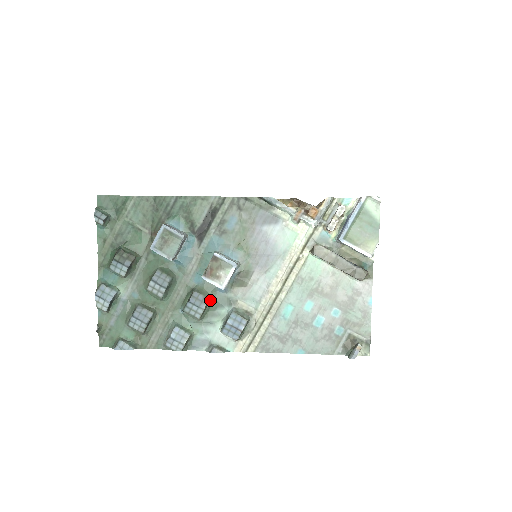
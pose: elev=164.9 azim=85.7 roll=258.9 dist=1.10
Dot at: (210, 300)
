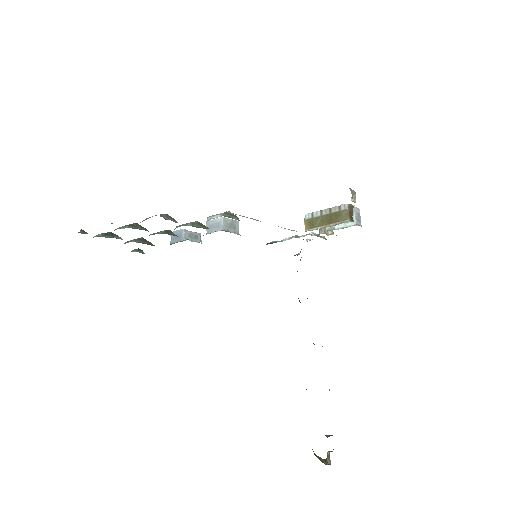
Dot at: (206, 227)
